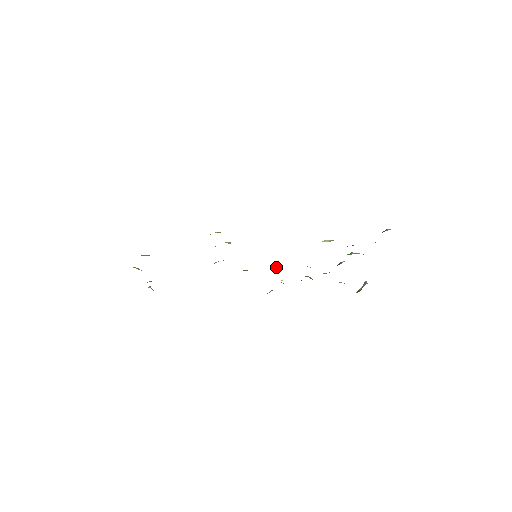
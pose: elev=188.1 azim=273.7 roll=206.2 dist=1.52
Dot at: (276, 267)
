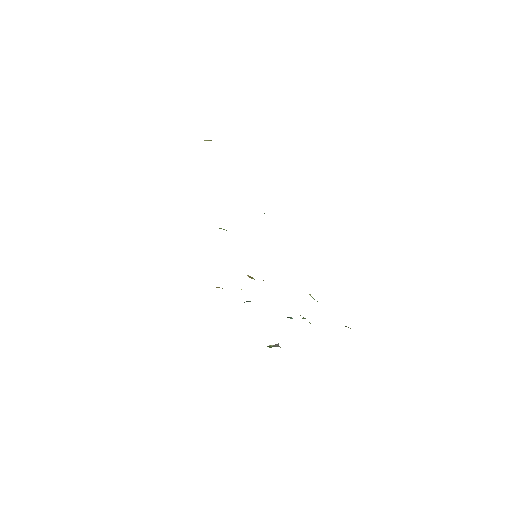
Dot at: (252, 277)
